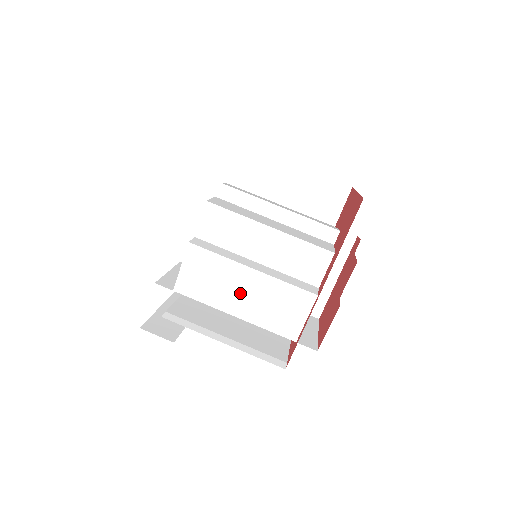
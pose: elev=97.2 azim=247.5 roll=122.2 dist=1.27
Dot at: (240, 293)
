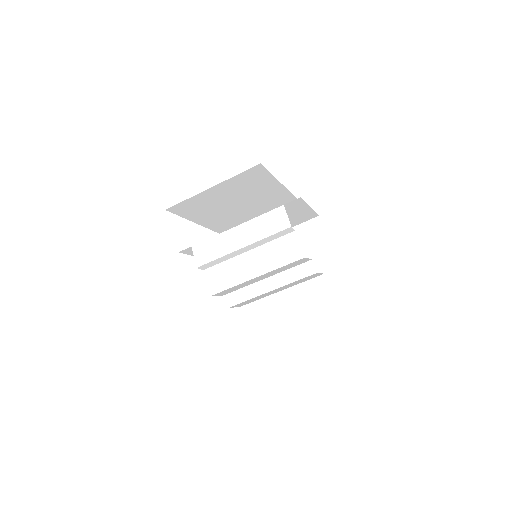
Dot at: occluded
